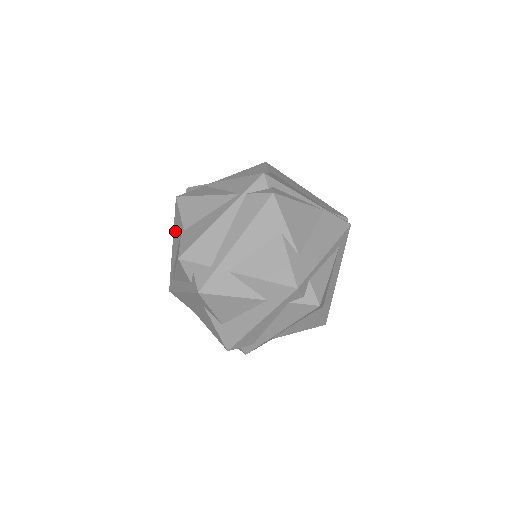
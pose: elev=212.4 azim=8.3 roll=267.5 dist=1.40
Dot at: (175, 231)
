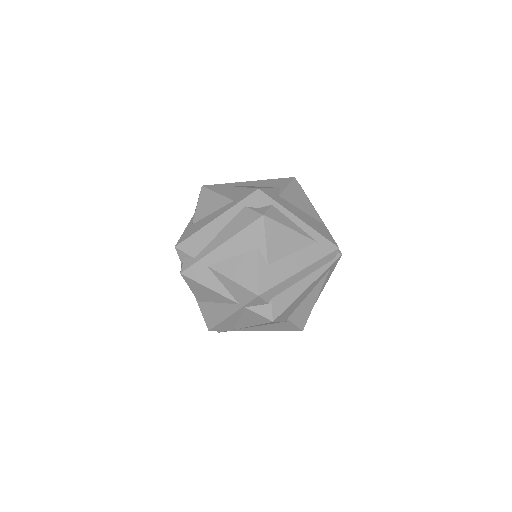
Dot at: occluded
